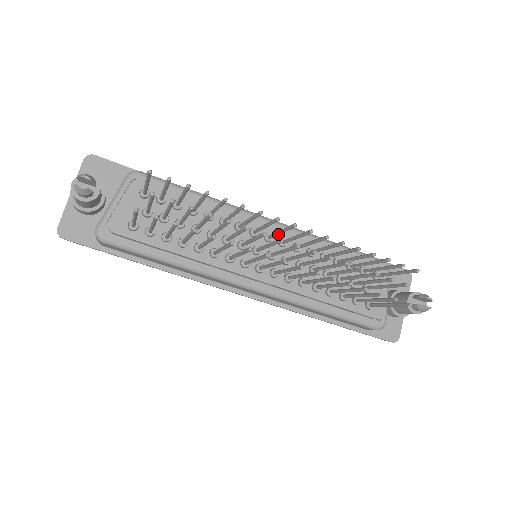
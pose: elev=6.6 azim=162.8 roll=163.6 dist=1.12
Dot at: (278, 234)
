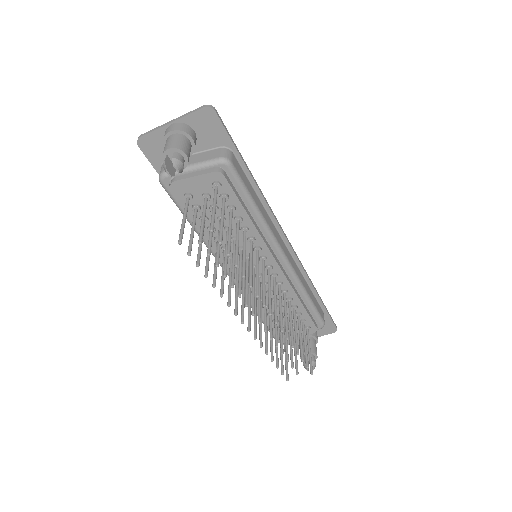
Dot at: (268, 287)
